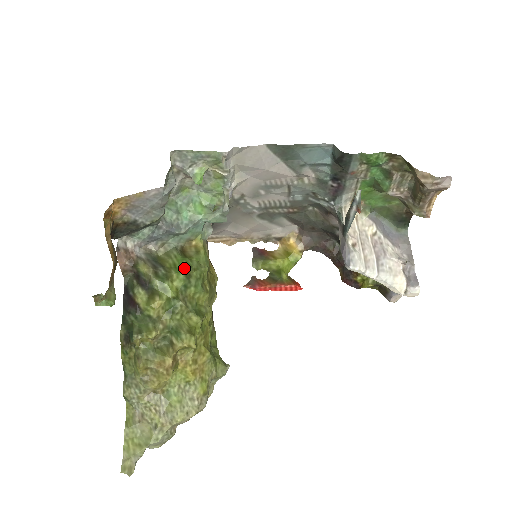
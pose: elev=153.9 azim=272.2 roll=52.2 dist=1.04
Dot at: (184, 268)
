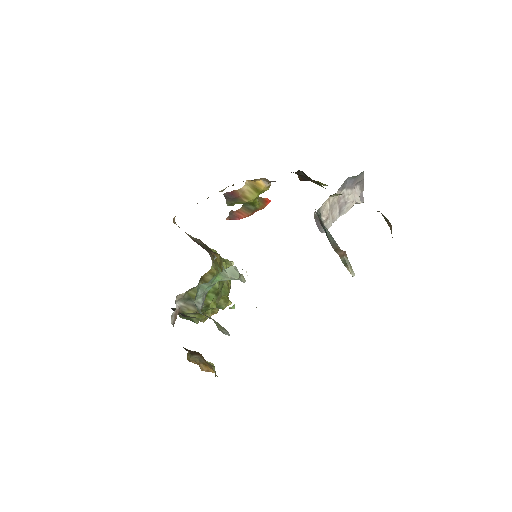
Dot at: (212, 292)
